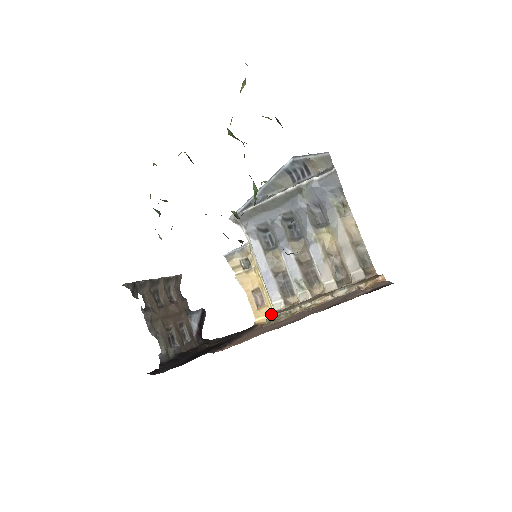
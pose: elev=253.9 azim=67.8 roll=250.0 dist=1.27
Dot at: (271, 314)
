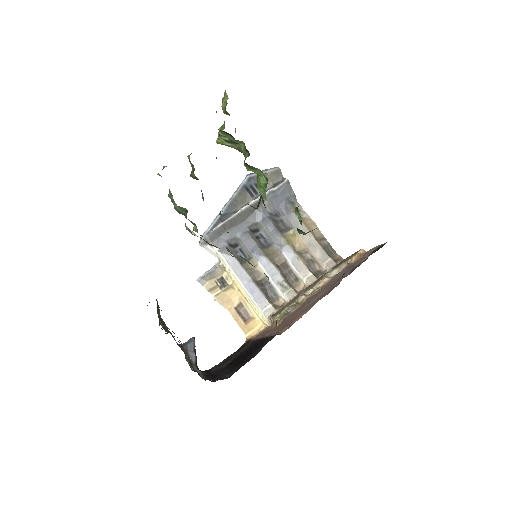
Dot at: (260, 325)
